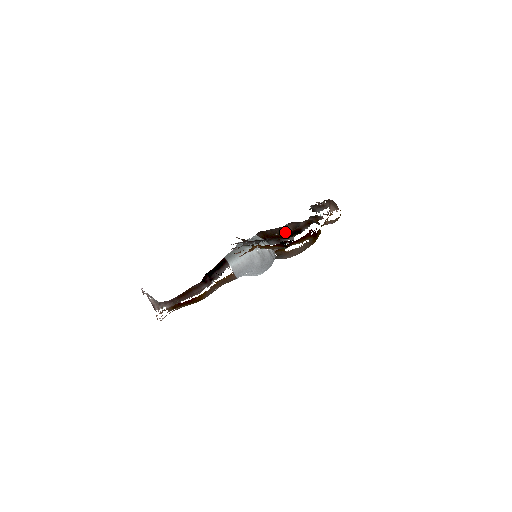
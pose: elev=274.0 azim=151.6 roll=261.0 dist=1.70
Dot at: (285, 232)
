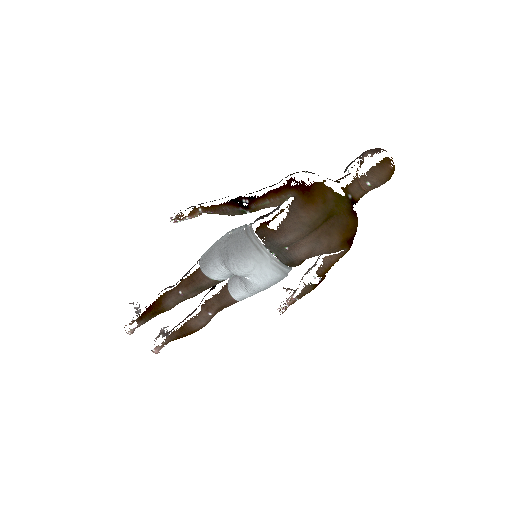
Dot at: occluded
